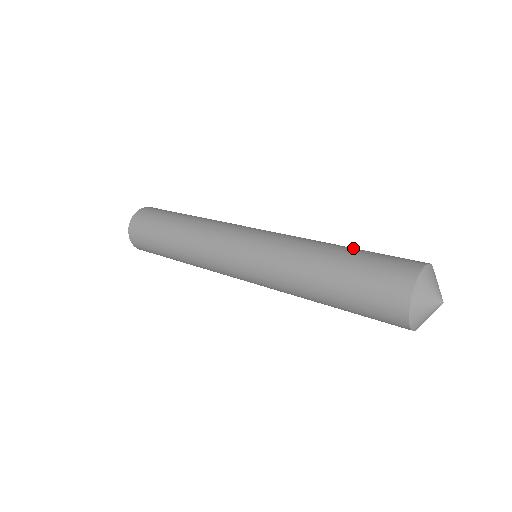
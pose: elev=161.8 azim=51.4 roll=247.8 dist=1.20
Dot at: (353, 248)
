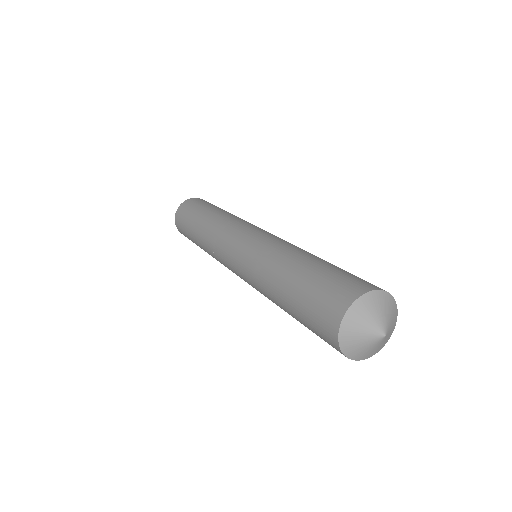
Dot at: (302, 269)
